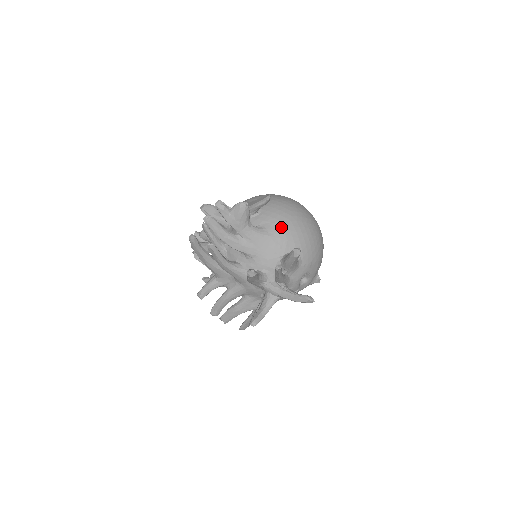
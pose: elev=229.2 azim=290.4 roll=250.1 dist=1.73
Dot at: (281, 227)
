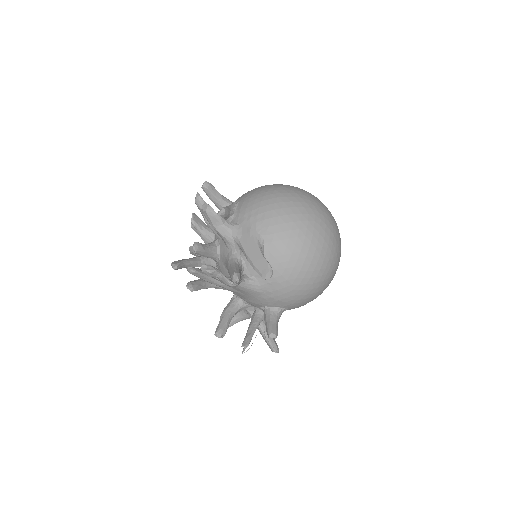
Dot at: (277, 289)
